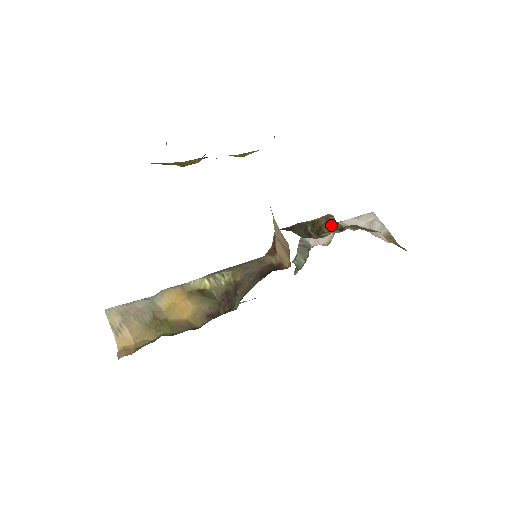
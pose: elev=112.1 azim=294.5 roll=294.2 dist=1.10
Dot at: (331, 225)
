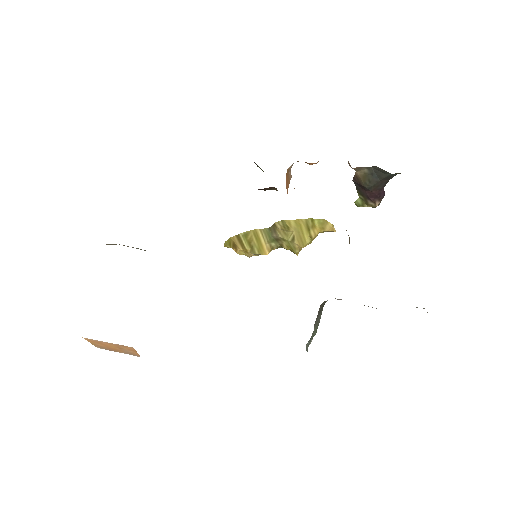
Dot at: occluded
